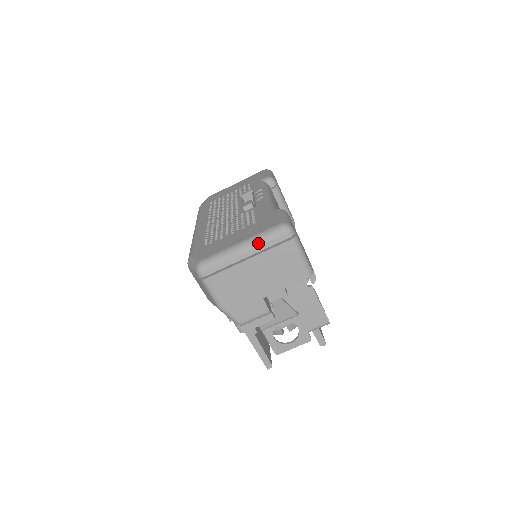
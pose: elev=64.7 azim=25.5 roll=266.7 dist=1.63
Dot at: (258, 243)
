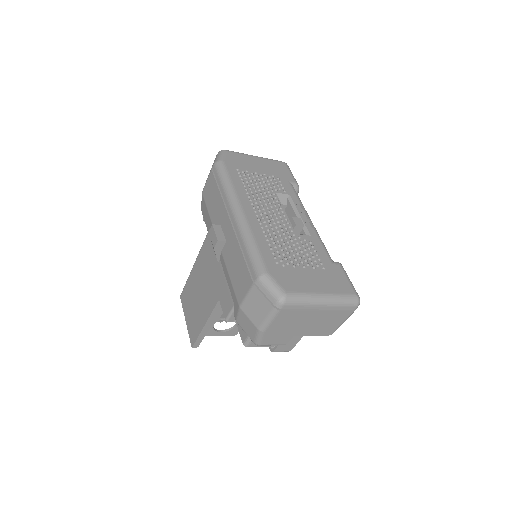
Dot at: (336, 304)
